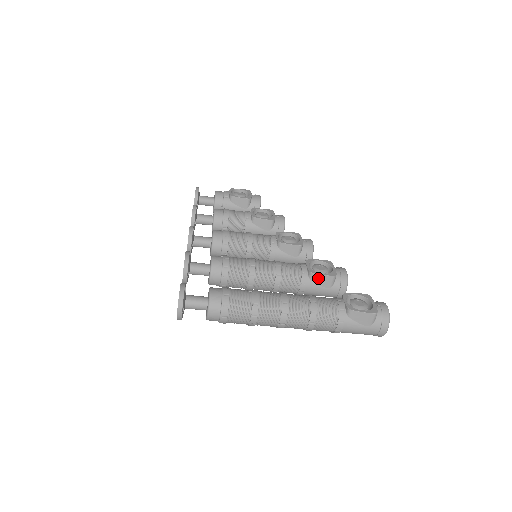
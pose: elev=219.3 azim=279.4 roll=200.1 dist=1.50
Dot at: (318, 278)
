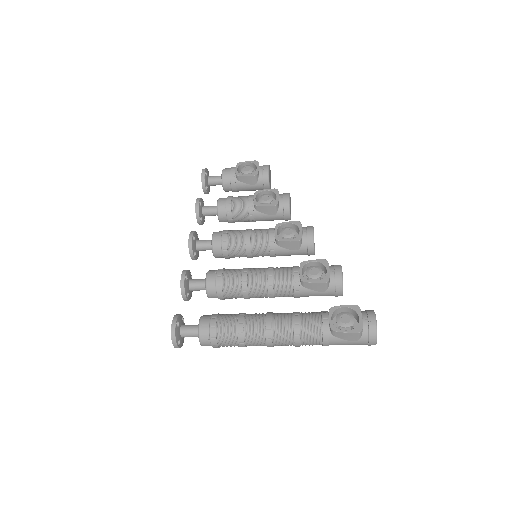
Dot at: (310, 285)
